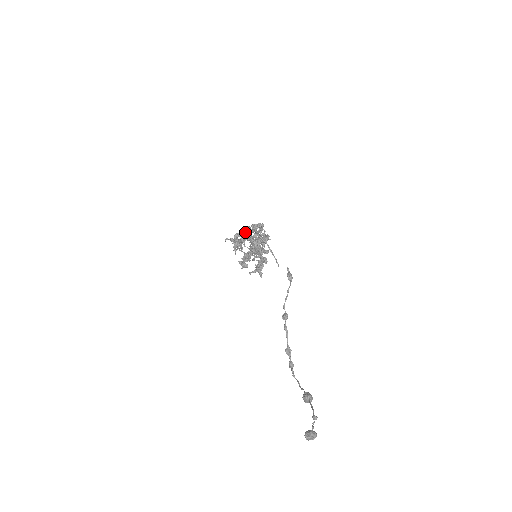
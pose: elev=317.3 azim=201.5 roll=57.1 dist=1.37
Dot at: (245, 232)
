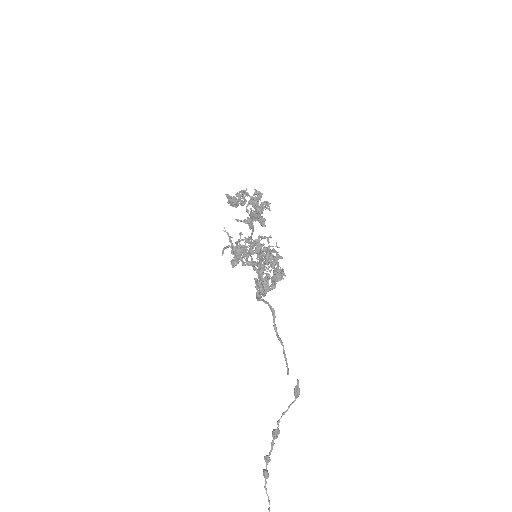
Dot at: occluded
